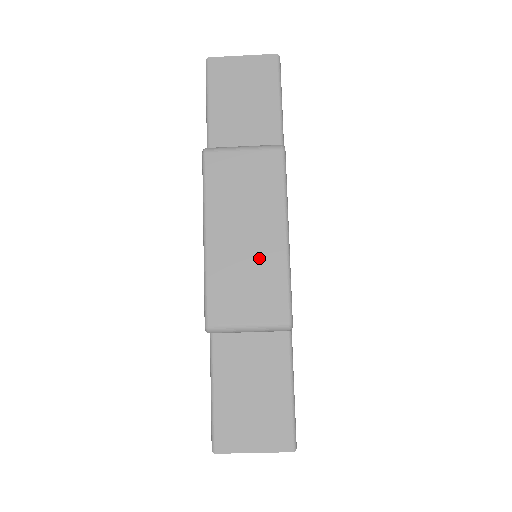
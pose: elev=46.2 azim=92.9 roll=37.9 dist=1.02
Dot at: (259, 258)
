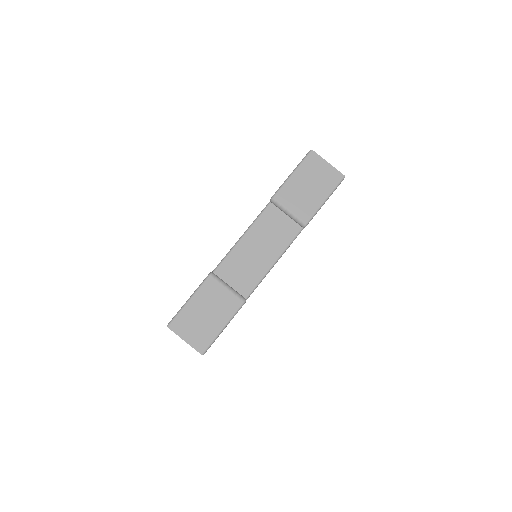
Dot at: occluded
